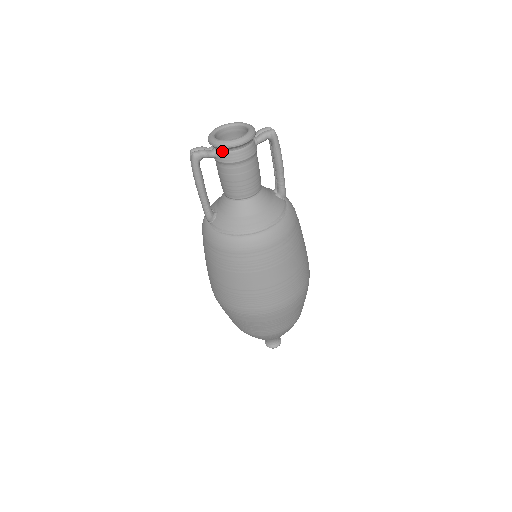
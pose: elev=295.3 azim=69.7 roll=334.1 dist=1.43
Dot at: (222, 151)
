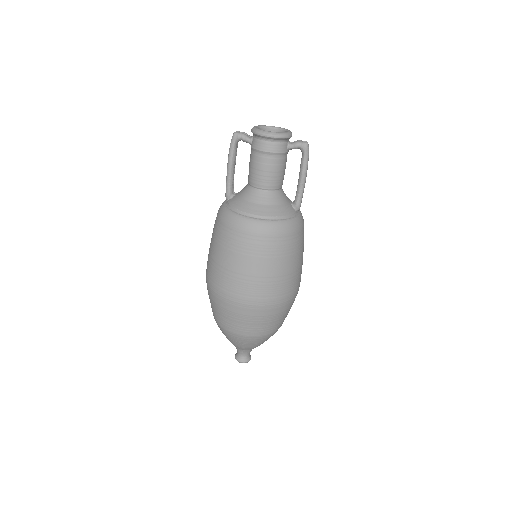
Dot at: (256, 138)
